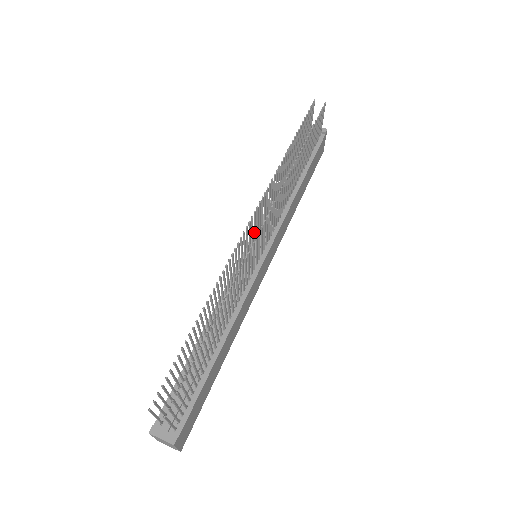
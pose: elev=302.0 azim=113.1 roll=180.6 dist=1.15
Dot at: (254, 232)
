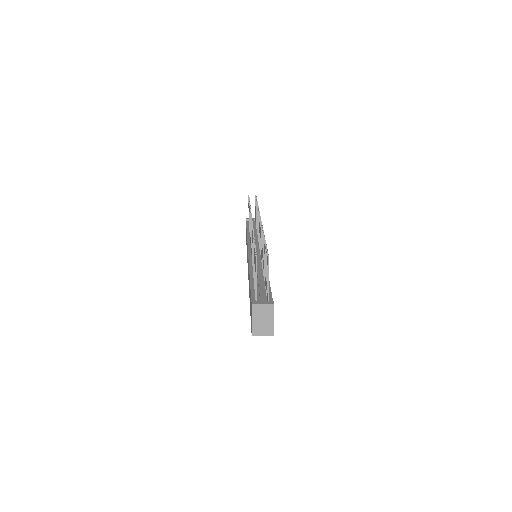
Dot at: occluded
